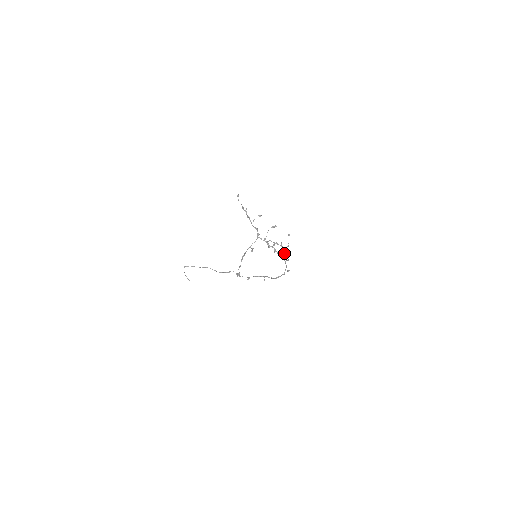
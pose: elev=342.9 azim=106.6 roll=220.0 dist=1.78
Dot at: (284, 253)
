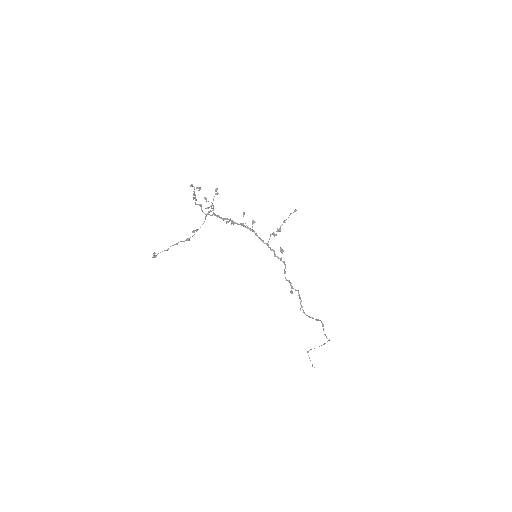
Dot at: (276, 231)
